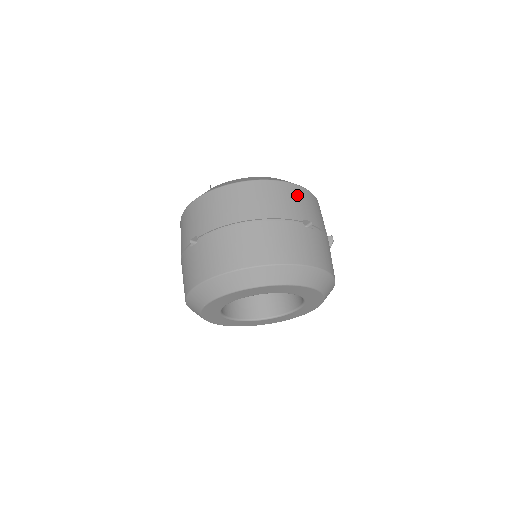
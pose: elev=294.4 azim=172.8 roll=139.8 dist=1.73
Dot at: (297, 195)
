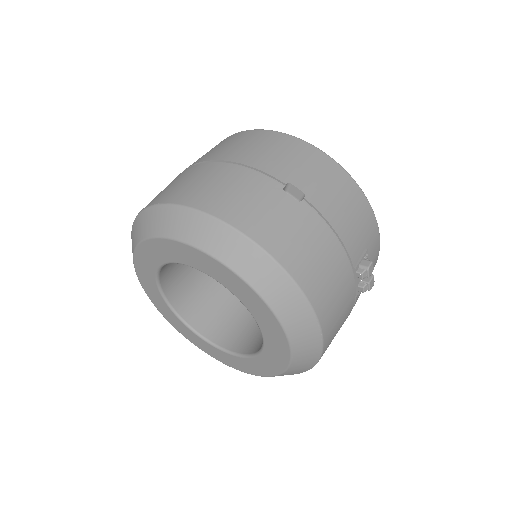
Dot at: (309, 159)
